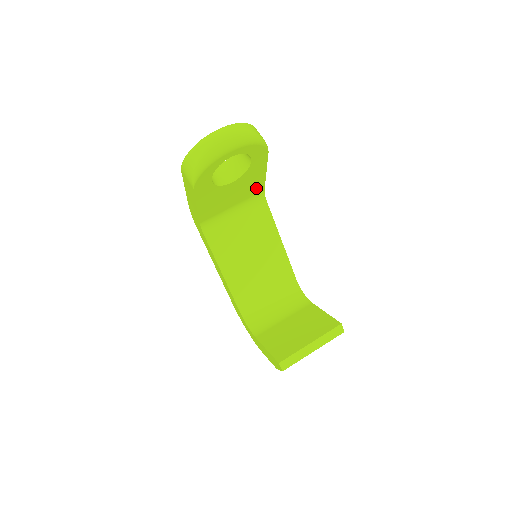
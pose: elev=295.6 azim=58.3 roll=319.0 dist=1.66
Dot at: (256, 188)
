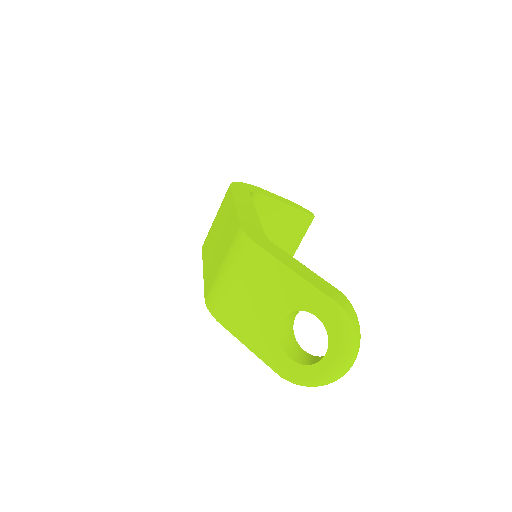
Dot at: occluded
